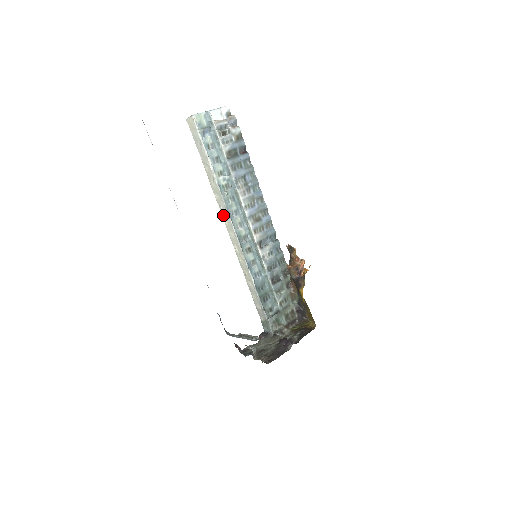
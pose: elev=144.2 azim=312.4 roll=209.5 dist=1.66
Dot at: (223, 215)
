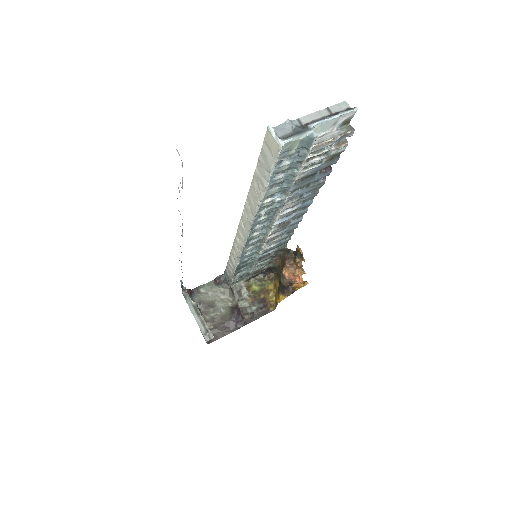
Dot at: (243, 218)
